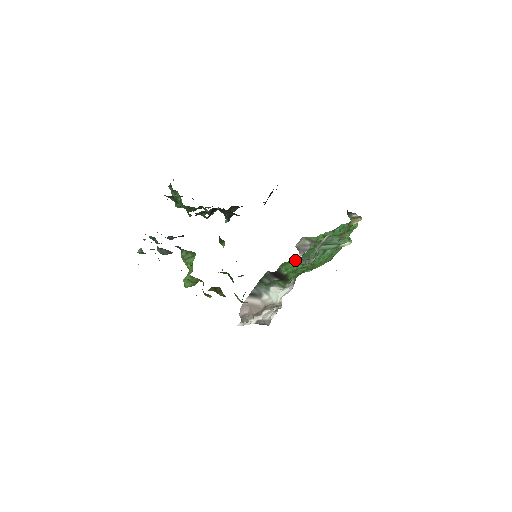
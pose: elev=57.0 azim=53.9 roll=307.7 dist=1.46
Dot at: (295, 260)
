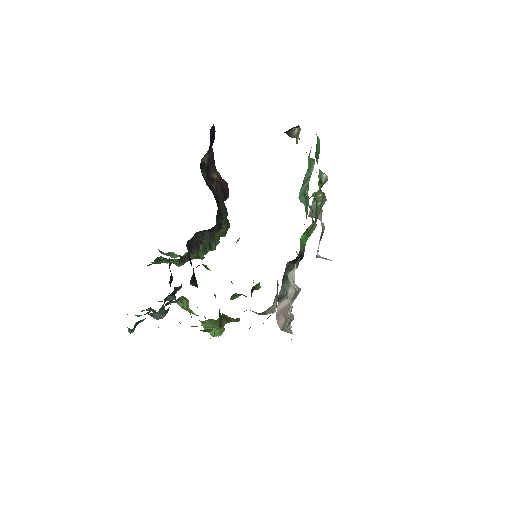
Dot at: occluded
